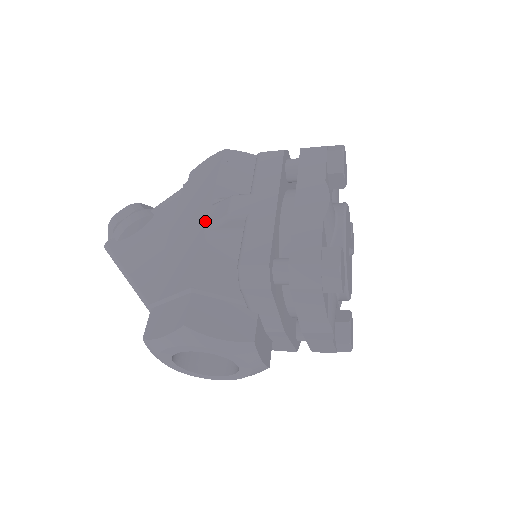
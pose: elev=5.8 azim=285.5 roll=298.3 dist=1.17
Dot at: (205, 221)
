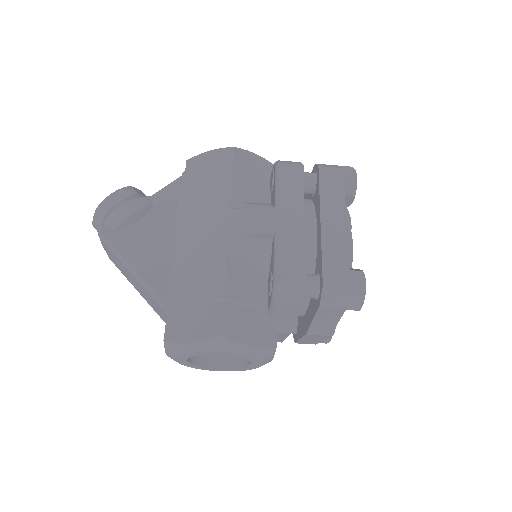
Dot at: (227, 226)
